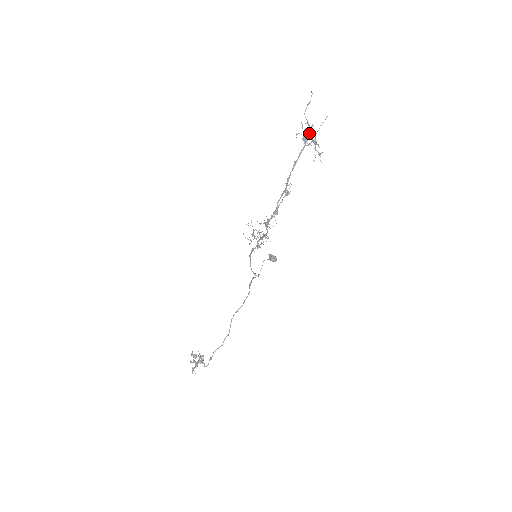
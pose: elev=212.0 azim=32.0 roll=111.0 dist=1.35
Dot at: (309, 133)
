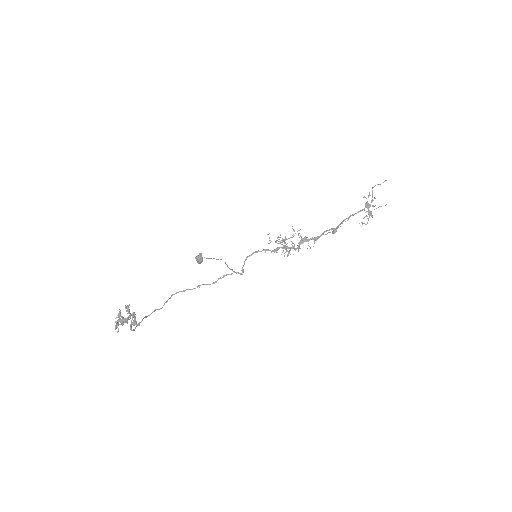
Dot at: occluded
